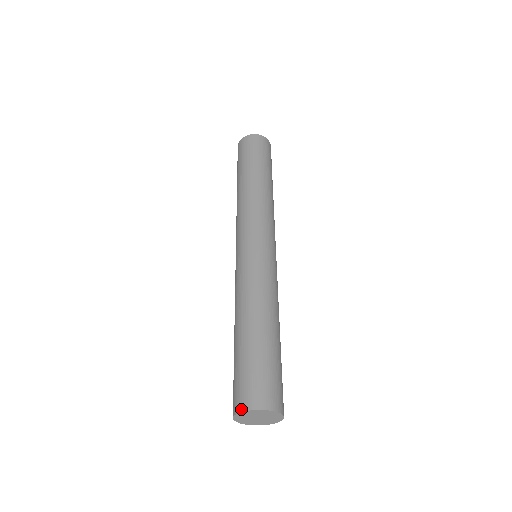
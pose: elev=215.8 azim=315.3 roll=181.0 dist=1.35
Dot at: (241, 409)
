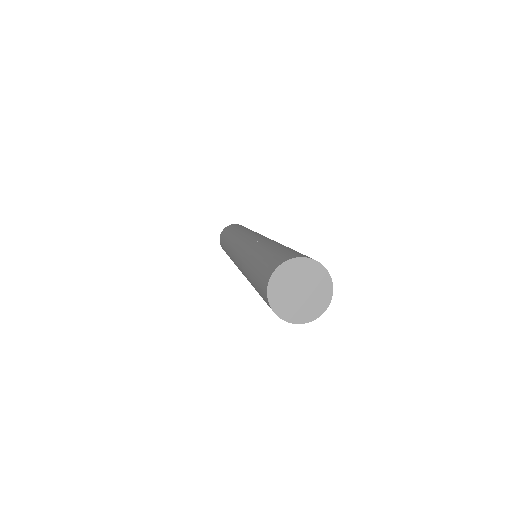
Dot at: (266, 283)
